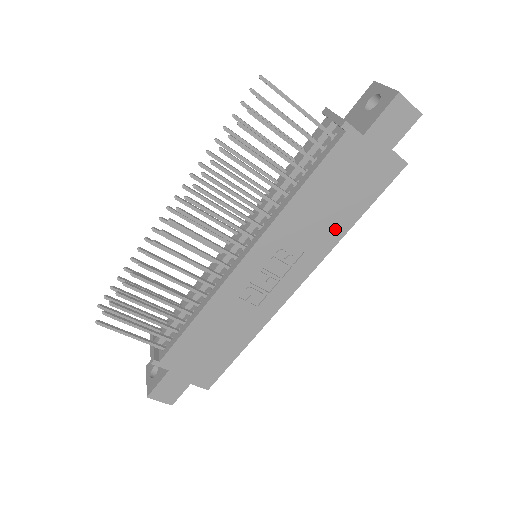
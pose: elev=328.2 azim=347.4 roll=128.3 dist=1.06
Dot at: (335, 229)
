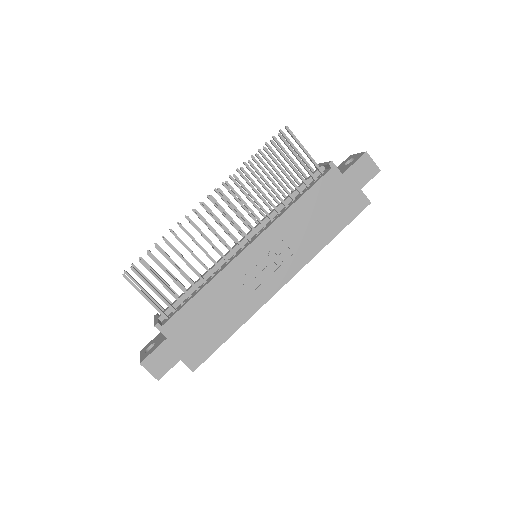
Dot at: (318, 240)
